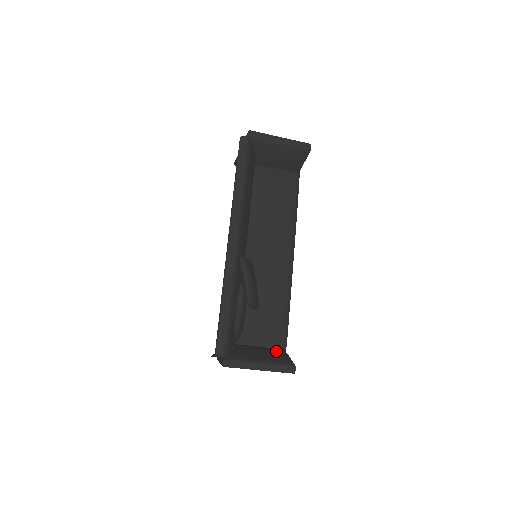
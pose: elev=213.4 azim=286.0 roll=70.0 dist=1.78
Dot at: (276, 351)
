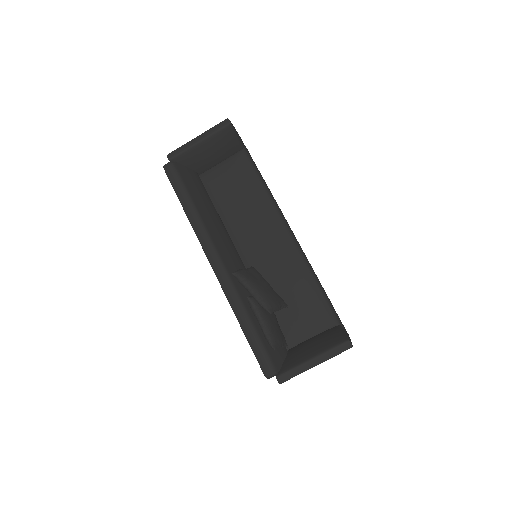
Dot at: (327, 333)
